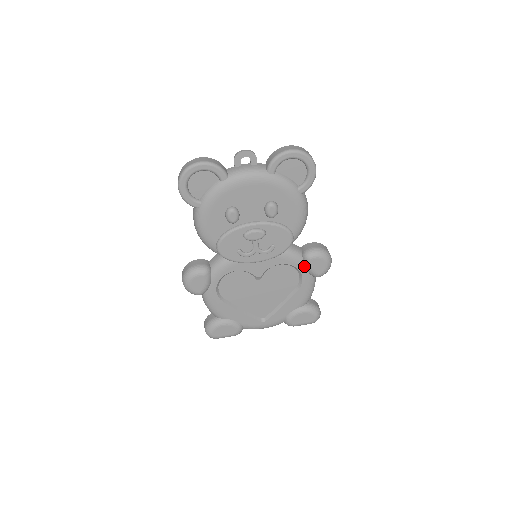
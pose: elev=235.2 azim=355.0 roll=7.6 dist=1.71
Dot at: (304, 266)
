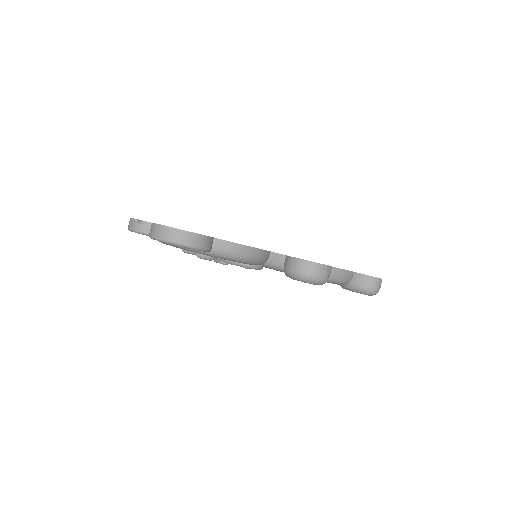
Dot at: occluded
